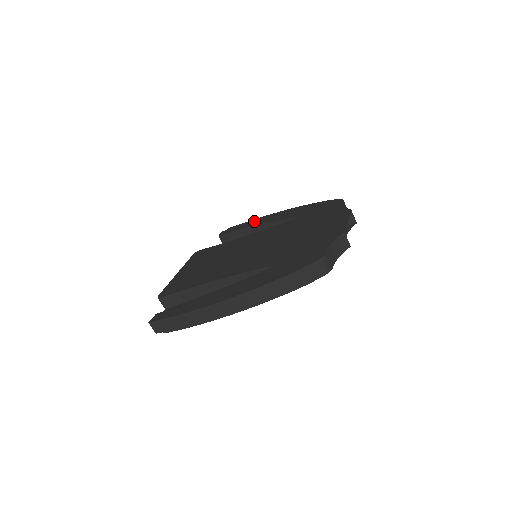
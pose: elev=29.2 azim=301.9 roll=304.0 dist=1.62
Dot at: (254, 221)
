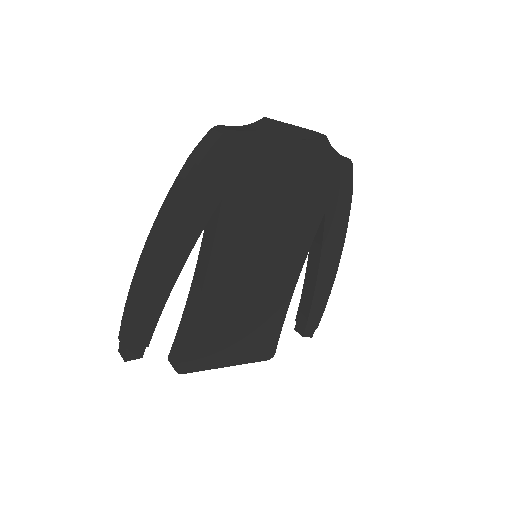
Dot at: occluded
